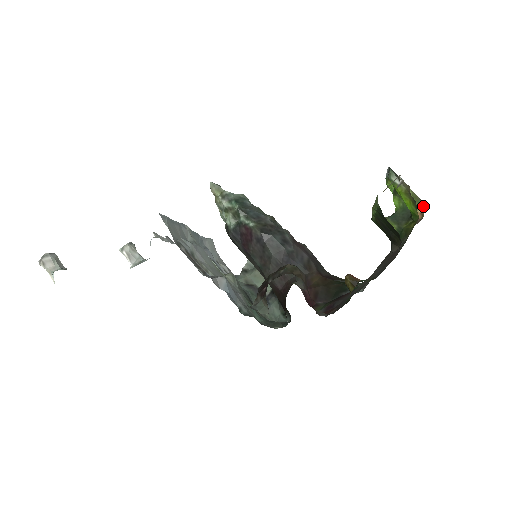
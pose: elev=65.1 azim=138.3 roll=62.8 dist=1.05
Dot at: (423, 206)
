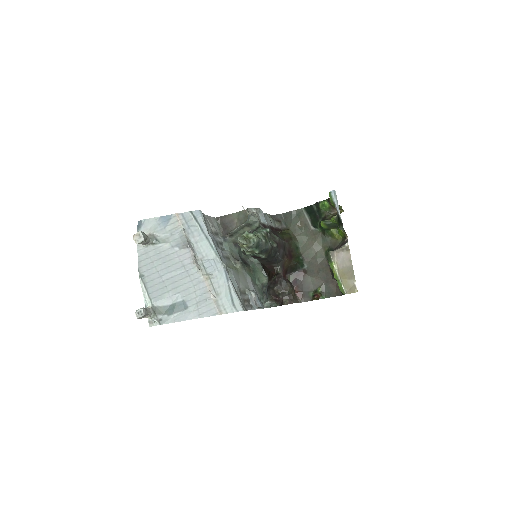
Dot at: (342, 210)
